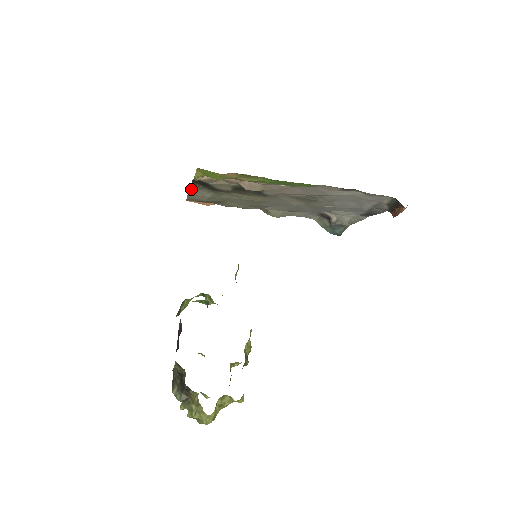
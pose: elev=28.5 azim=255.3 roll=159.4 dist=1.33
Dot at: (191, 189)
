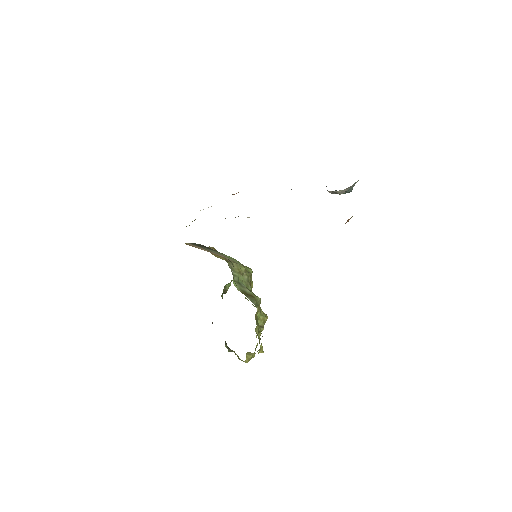
Dot at: occluded
